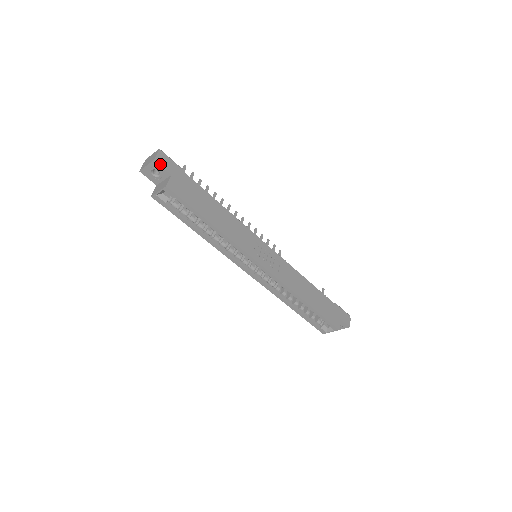
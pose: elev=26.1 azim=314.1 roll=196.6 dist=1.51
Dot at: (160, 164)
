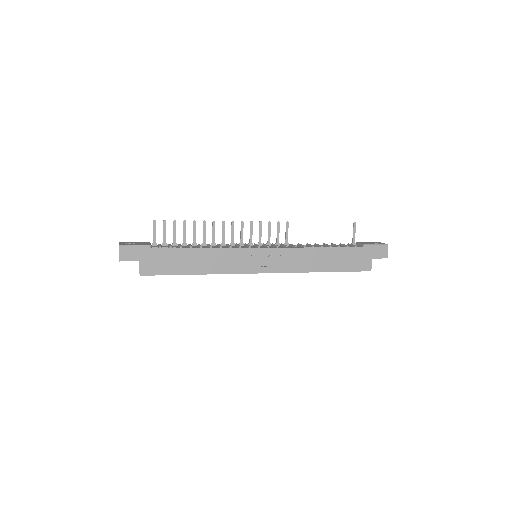
Dot at: (125, 260)
